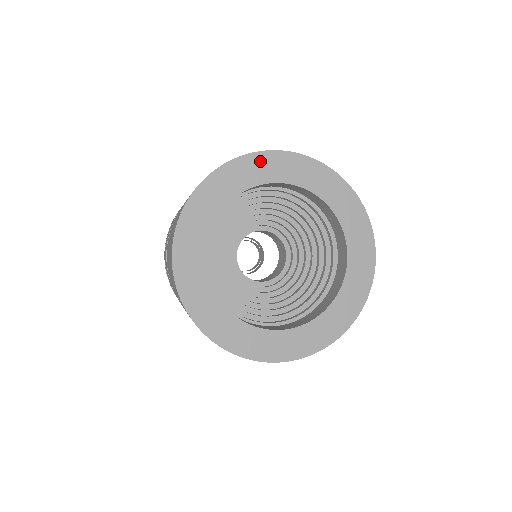
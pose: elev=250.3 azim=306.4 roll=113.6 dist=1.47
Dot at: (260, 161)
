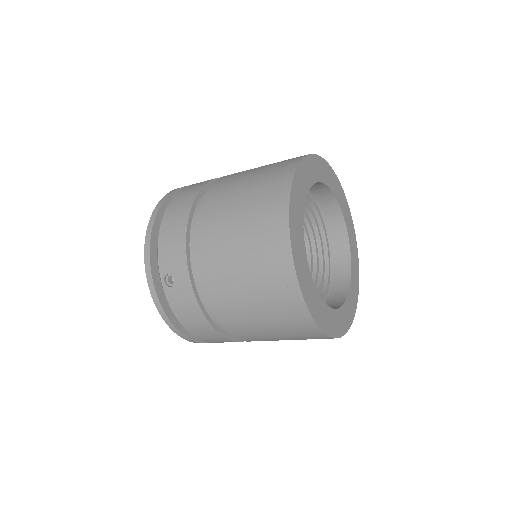
Dot at: (321, 164)
